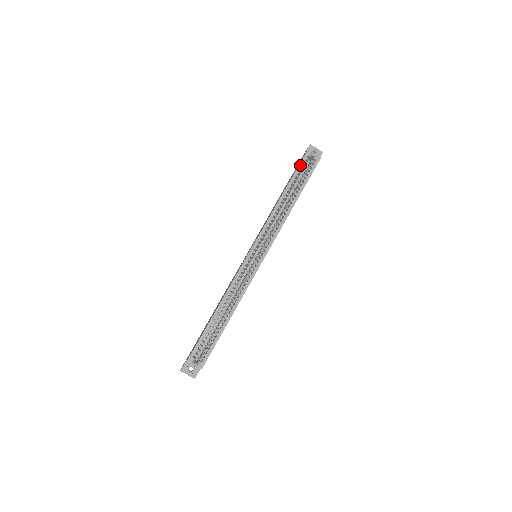
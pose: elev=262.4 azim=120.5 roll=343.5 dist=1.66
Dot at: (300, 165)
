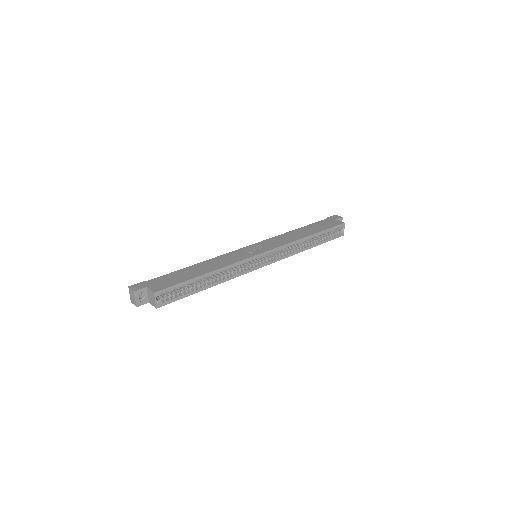
Dot at: (333, 228)
